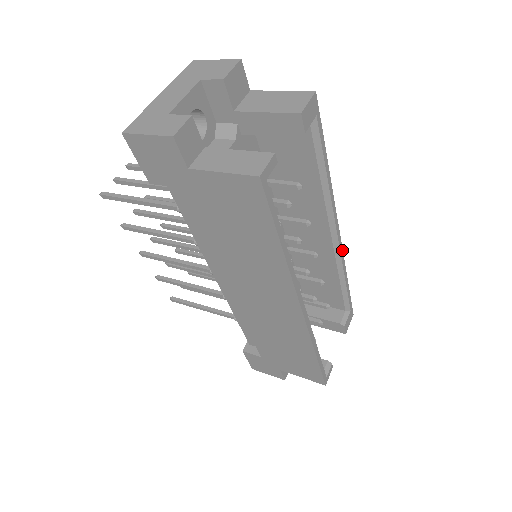
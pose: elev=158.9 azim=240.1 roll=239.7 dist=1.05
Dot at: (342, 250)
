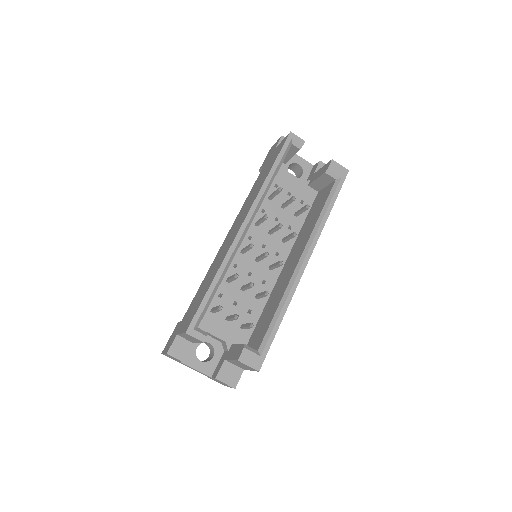
Dot at: occluded
